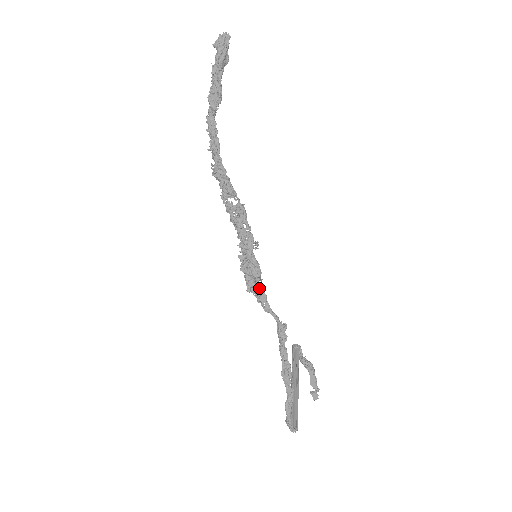
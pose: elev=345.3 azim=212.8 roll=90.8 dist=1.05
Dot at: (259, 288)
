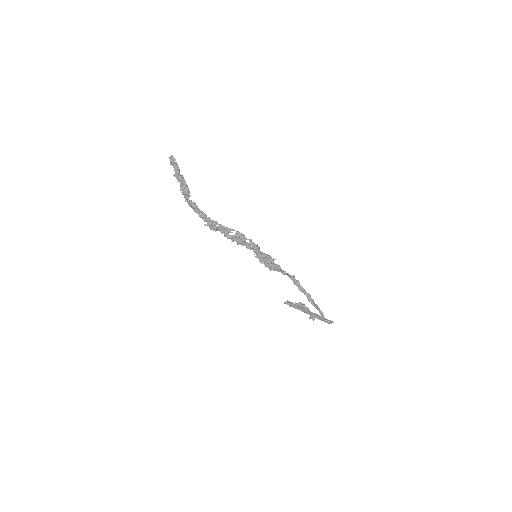
Dot at: (276, 264)
